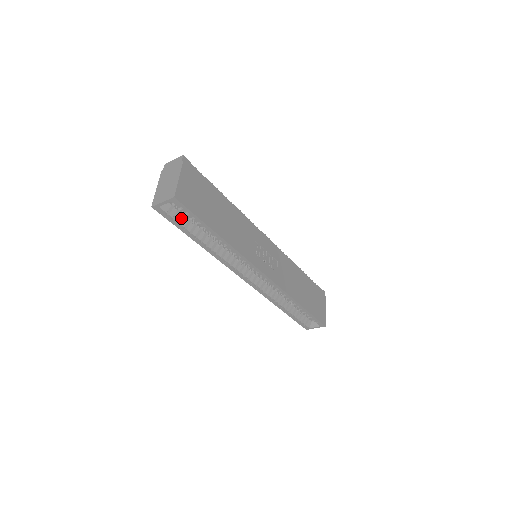
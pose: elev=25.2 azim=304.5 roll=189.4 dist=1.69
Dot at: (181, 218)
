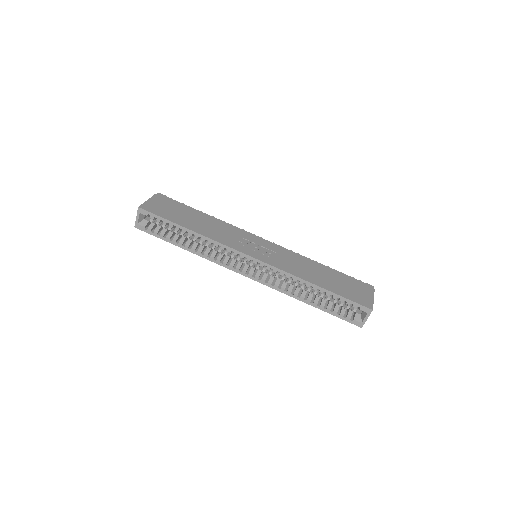
Dot at: occluded
